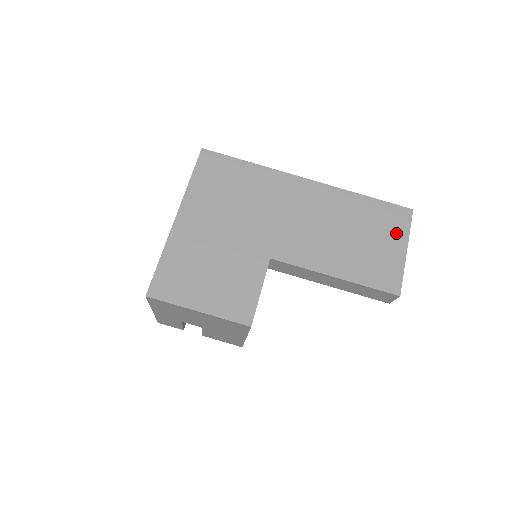
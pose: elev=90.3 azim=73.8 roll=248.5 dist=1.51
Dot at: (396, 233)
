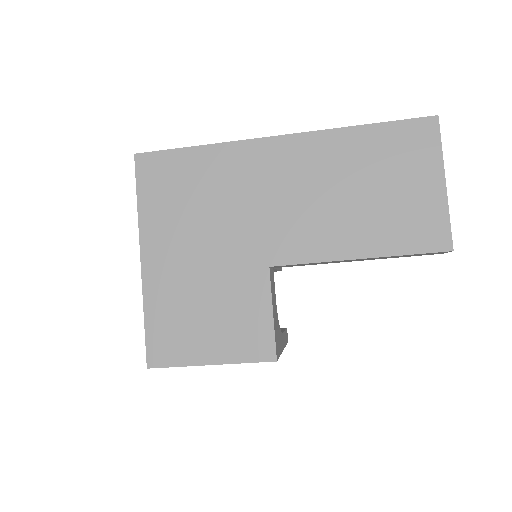
Dot at: (423, 162)
